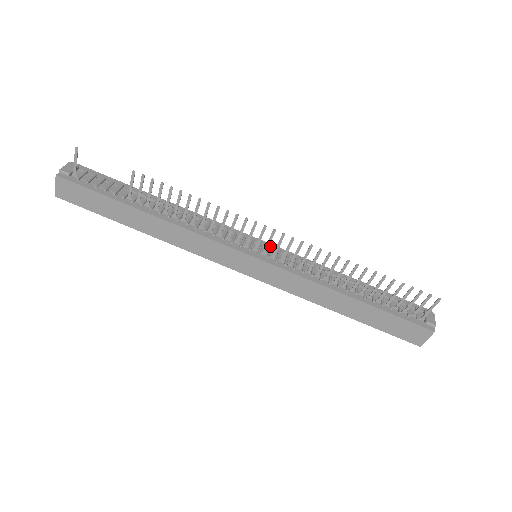
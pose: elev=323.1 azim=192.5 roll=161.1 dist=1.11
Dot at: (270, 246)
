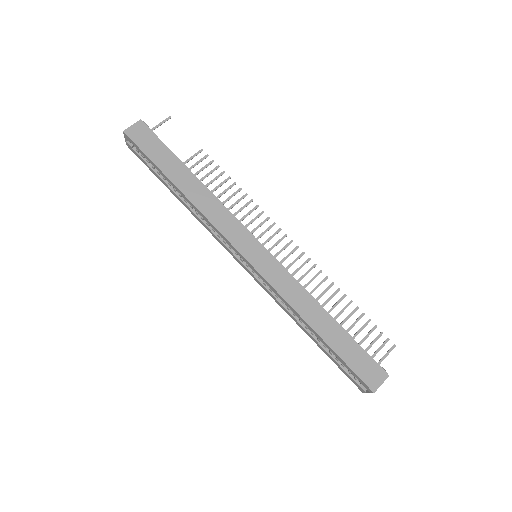
Dot at: occluded
